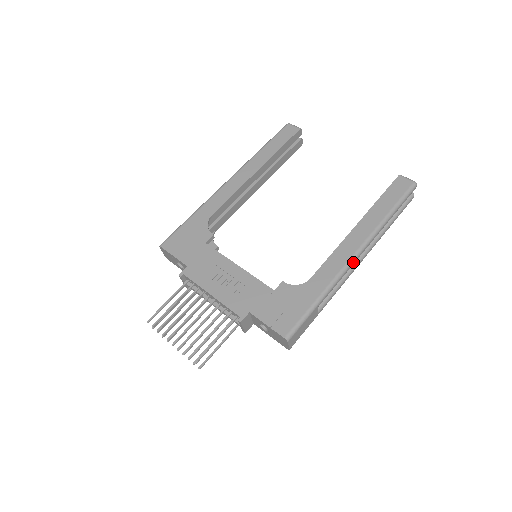
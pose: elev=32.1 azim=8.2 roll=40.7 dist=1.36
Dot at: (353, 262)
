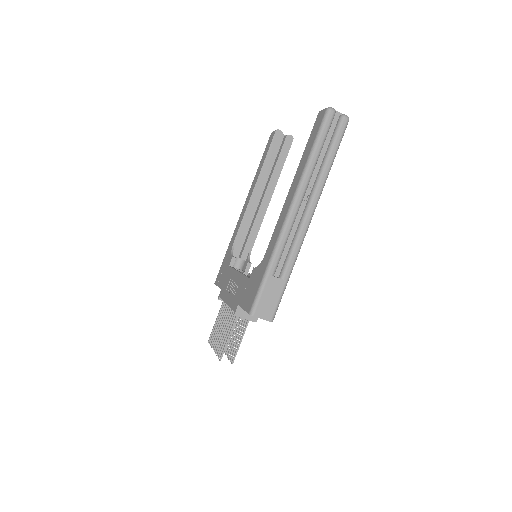
Dot at: (289, 220)
